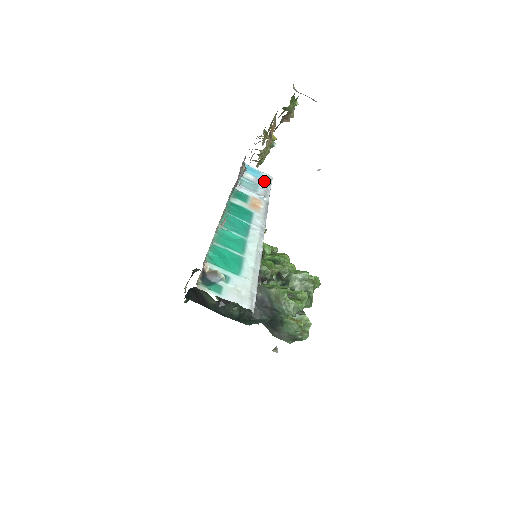
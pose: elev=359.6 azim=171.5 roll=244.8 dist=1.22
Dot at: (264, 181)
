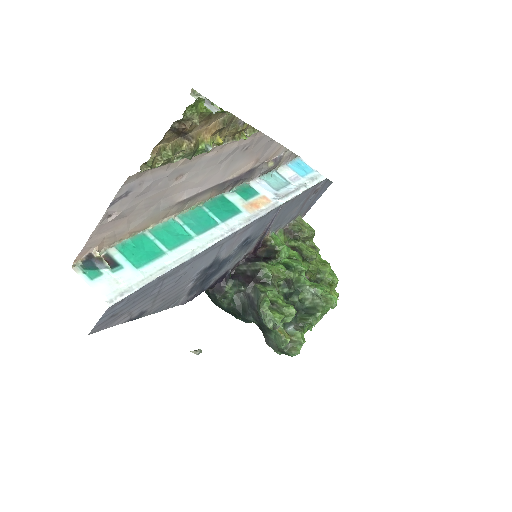
Dot at: (304, 181)
